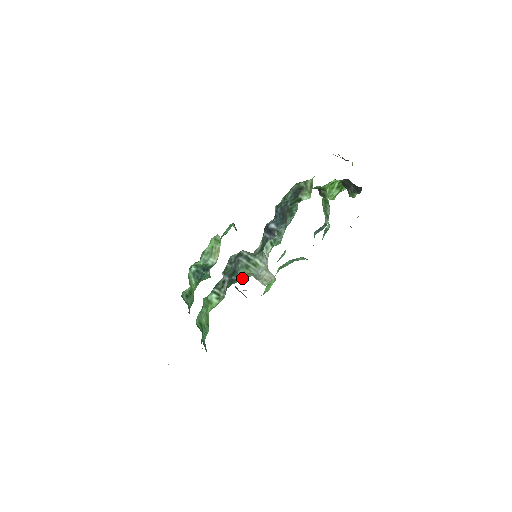
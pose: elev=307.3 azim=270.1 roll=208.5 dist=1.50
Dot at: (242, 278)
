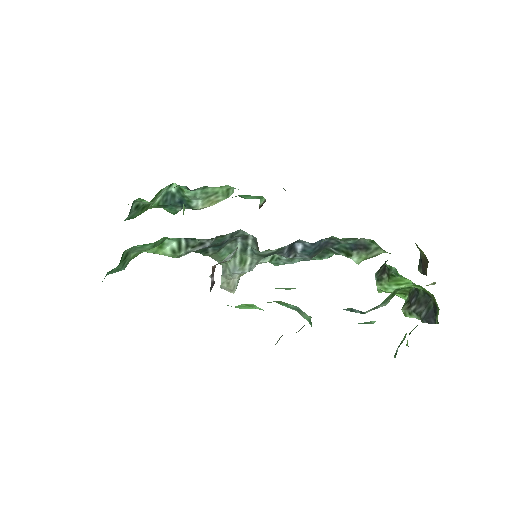
Dot at: (213, 257)
